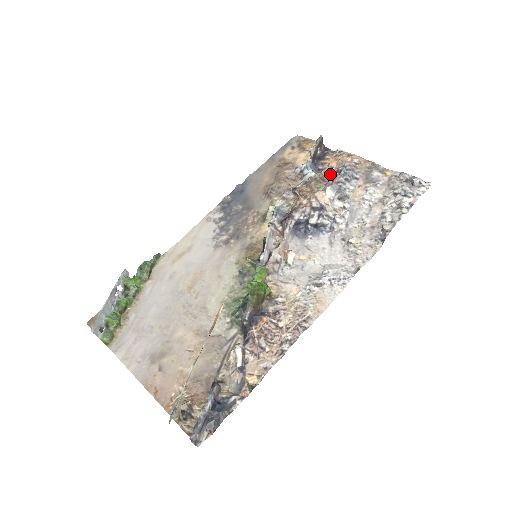
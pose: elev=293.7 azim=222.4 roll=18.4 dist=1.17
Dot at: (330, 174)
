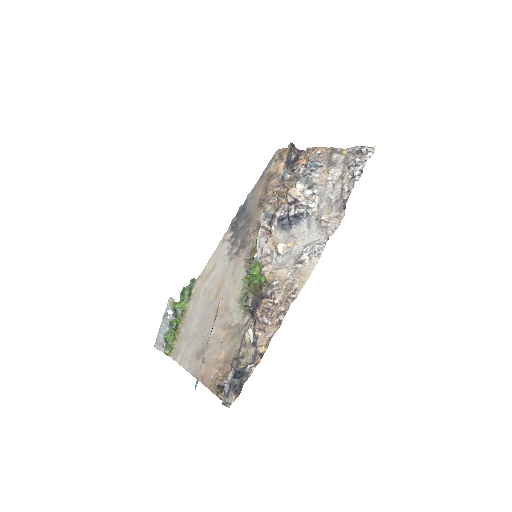
Dot at: (301, 171)
